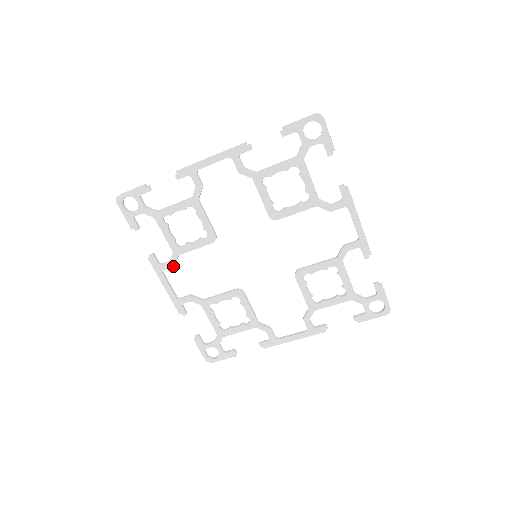
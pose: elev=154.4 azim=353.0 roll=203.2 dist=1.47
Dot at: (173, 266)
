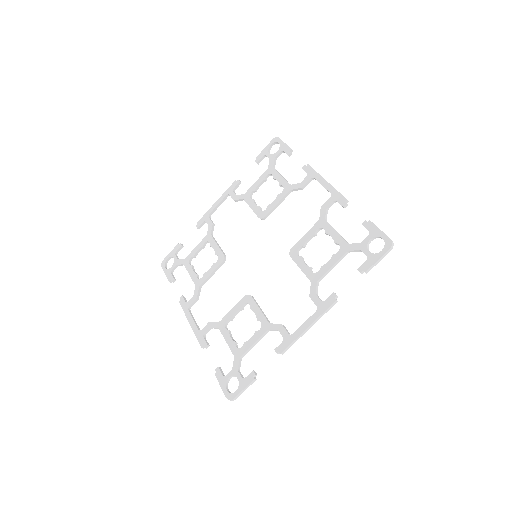
Dot at: (196, 299)
